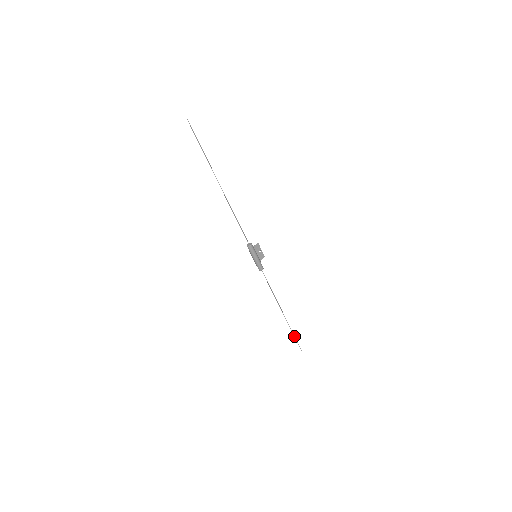
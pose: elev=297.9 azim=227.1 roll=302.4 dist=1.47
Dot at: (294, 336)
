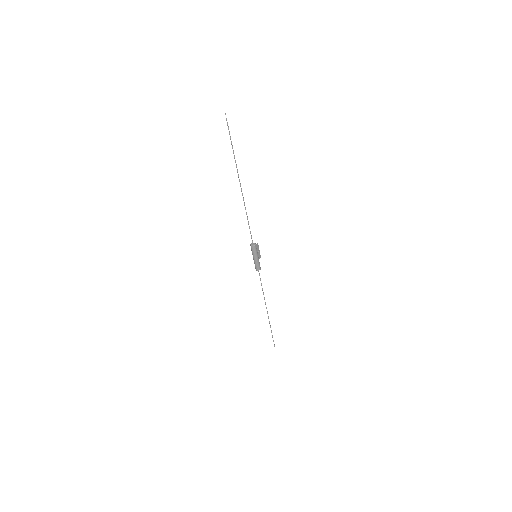
Dot at: (272, 336)
